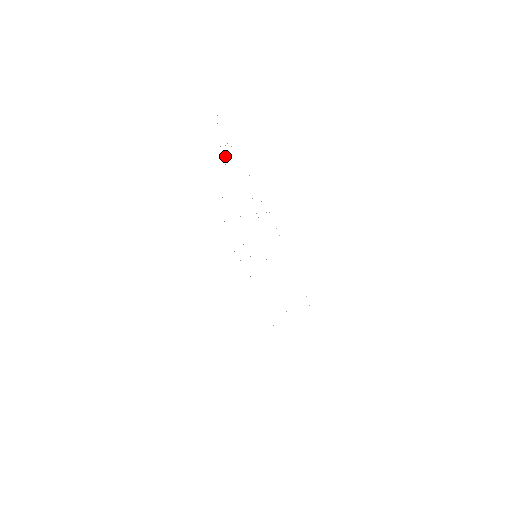
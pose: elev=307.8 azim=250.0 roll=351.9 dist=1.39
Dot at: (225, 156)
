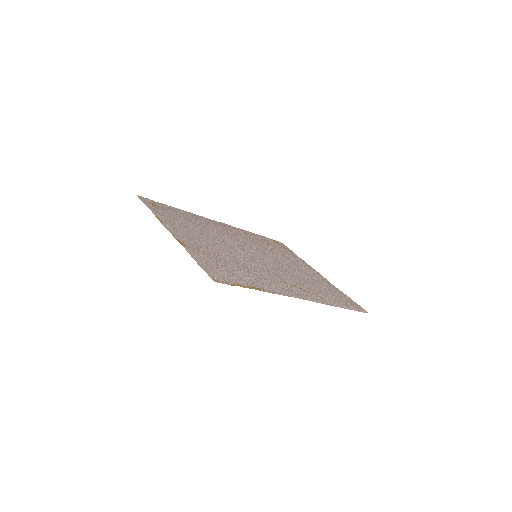
Dot at: (207, 257)
